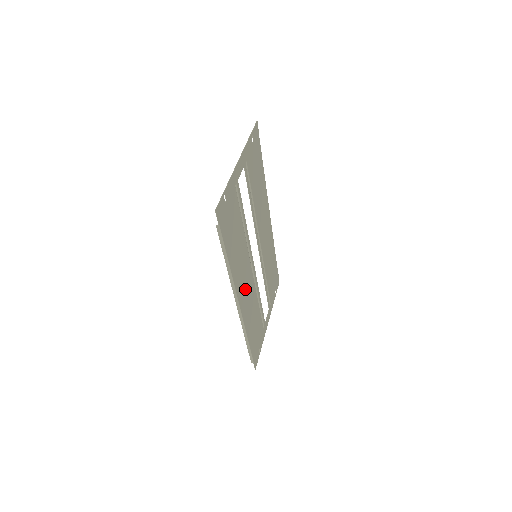
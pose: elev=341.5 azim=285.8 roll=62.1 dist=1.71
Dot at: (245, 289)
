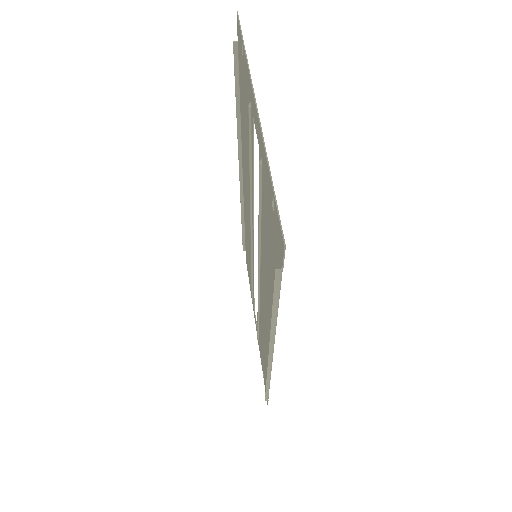
Dot at: (266, 322)
